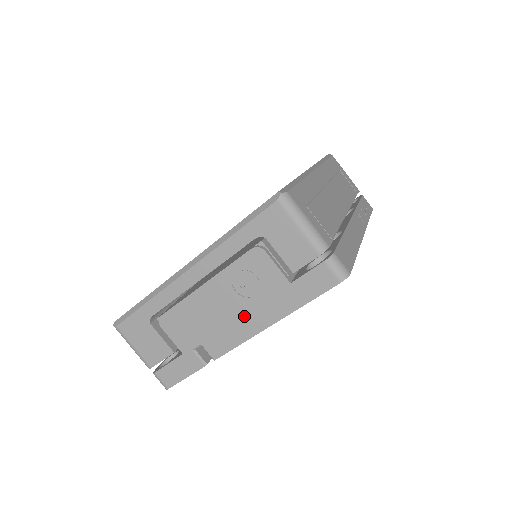
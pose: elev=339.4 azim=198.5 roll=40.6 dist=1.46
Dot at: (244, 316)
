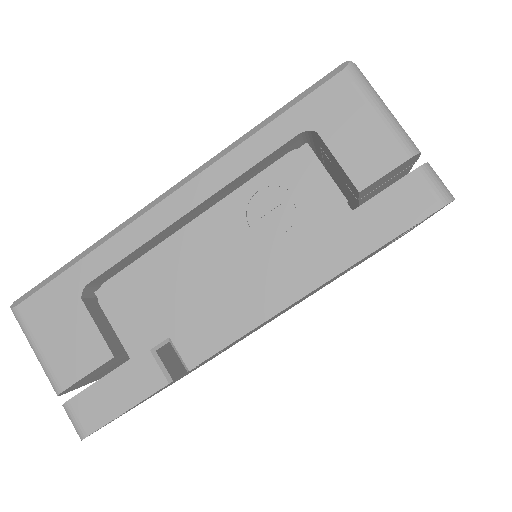
Dot at: (260, 277)
